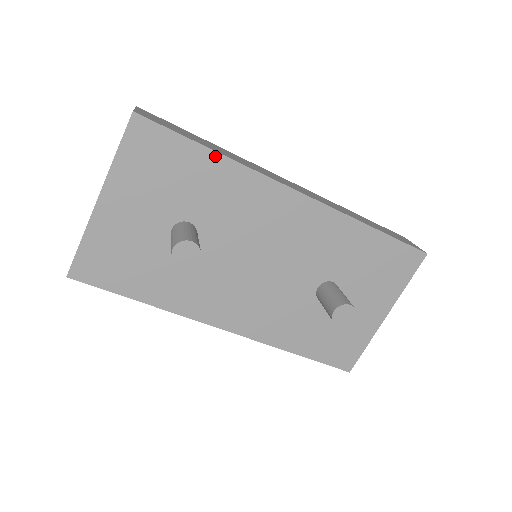
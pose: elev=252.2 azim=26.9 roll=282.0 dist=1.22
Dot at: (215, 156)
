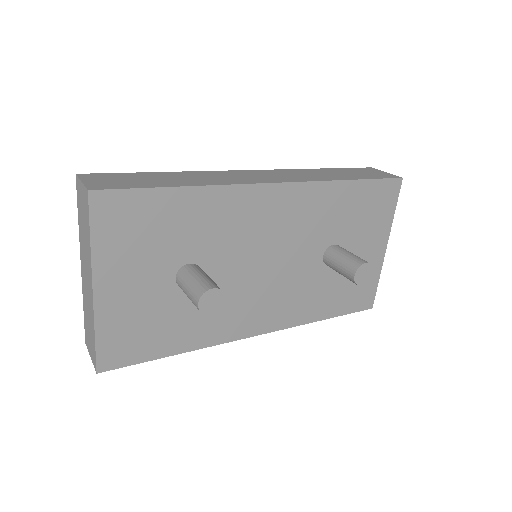
Dot at: (187, 191)
